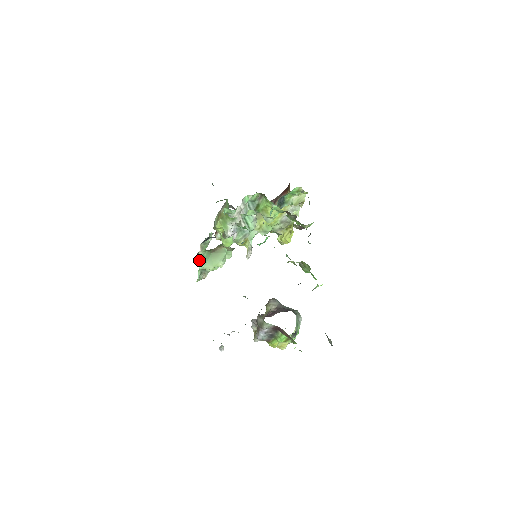
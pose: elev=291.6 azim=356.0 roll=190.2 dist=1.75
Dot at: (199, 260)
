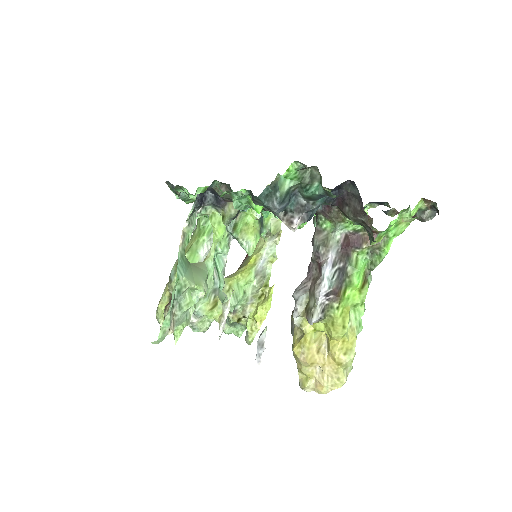
Dot at: occluded
